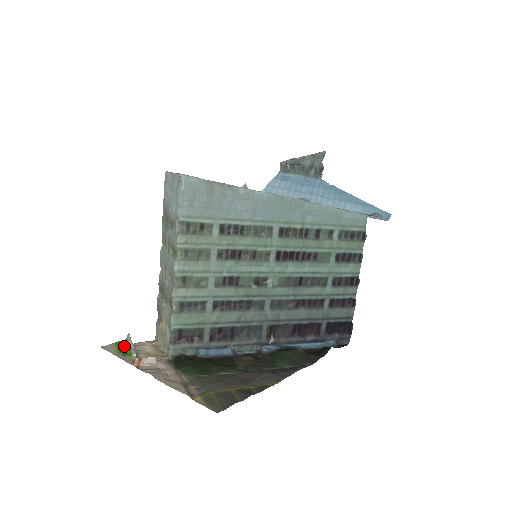
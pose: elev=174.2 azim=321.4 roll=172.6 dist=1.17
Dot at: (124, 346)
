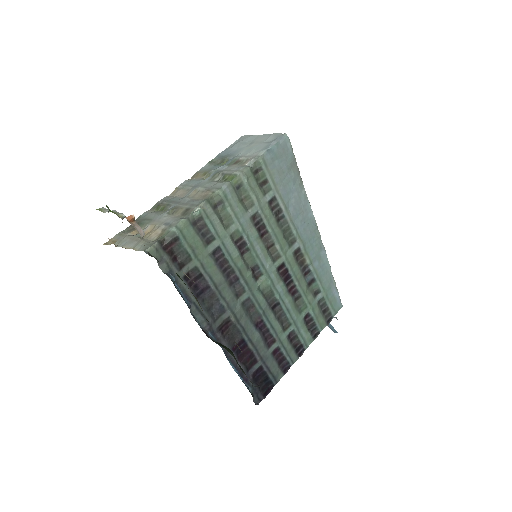
Dot at: occluded
